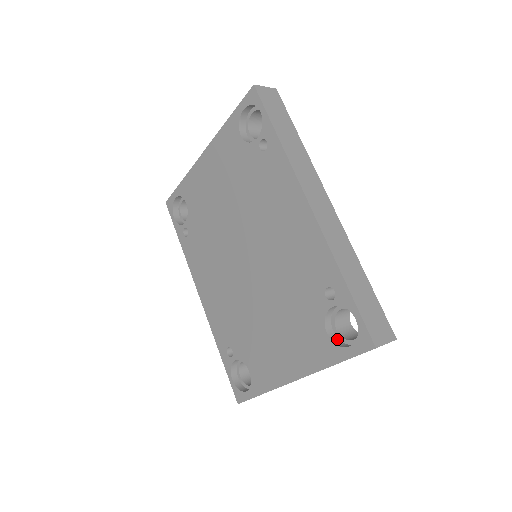
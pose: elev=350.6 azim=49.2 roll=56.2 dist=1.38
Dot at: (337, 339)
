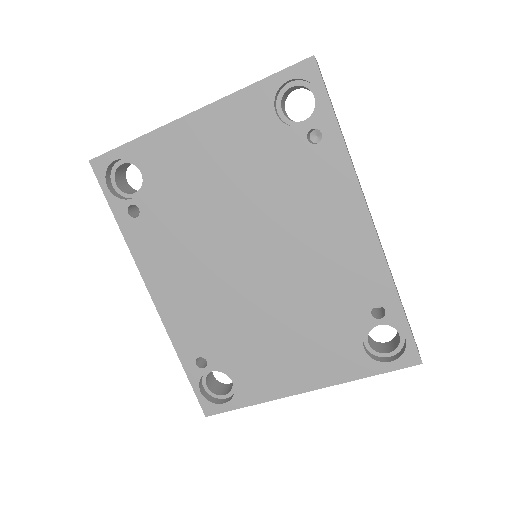
Dot at: (369, 352)
